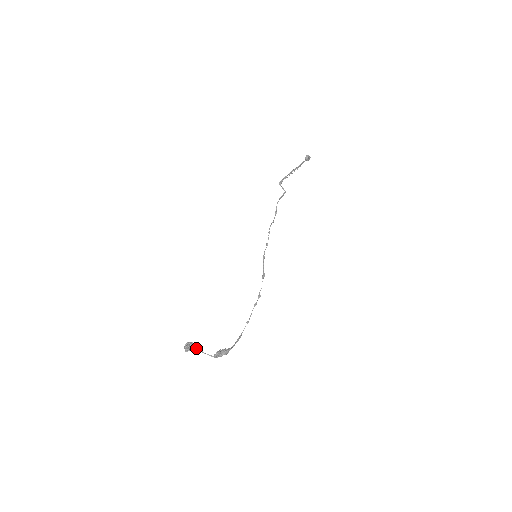
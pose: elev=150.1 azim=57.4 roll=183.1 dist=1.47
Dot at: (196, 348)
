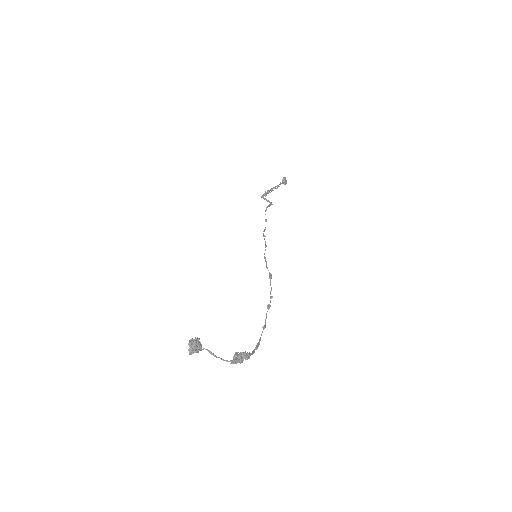
Dot at: occluded
